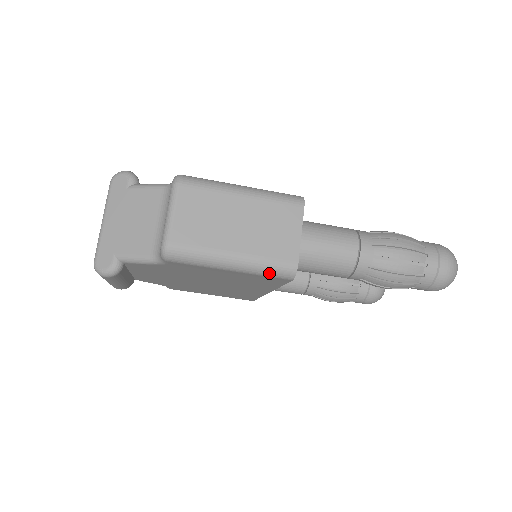
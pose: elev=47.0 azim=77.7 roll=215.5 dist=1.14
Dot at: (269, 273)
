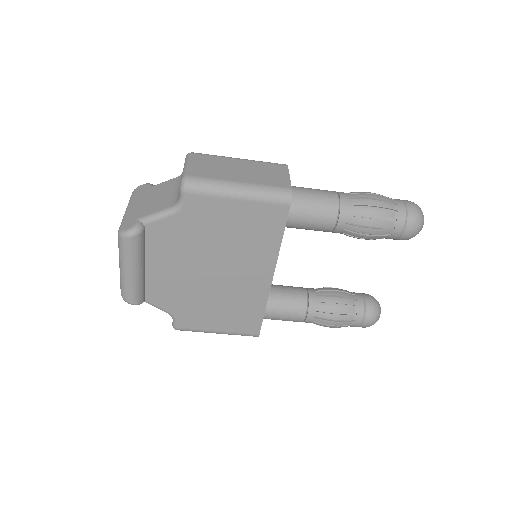
Dot at: (270, 197)
